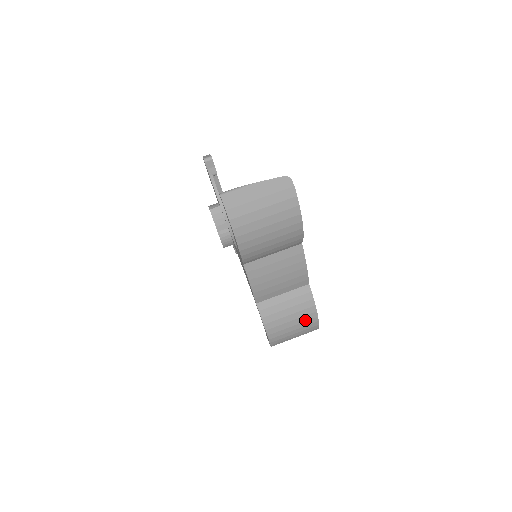
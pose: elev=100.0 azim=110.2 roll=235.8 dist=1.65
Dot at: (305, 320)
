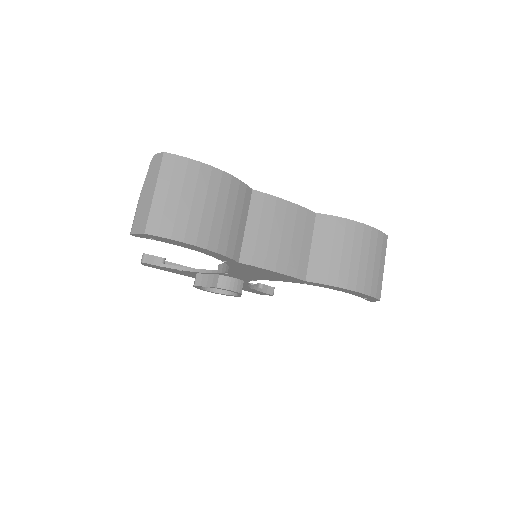
Dot at: (360, 240)
